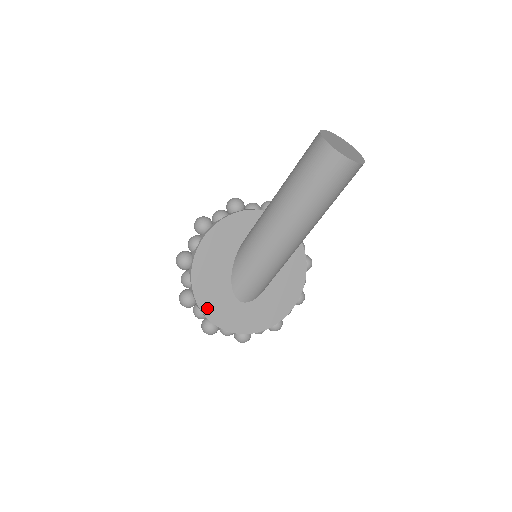
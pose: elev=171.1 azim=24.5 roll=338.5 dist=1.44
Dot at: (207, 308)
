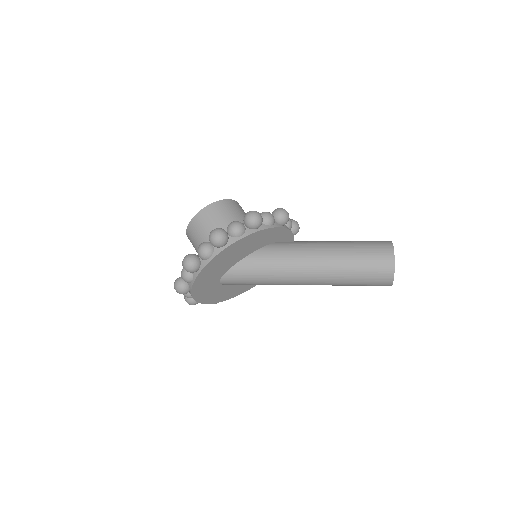
Dot at: (199, 280)
